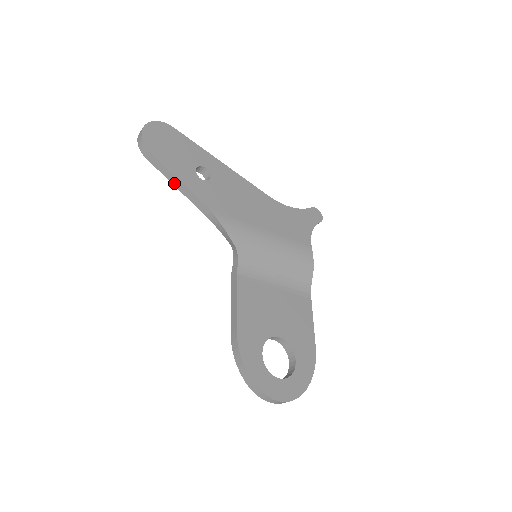
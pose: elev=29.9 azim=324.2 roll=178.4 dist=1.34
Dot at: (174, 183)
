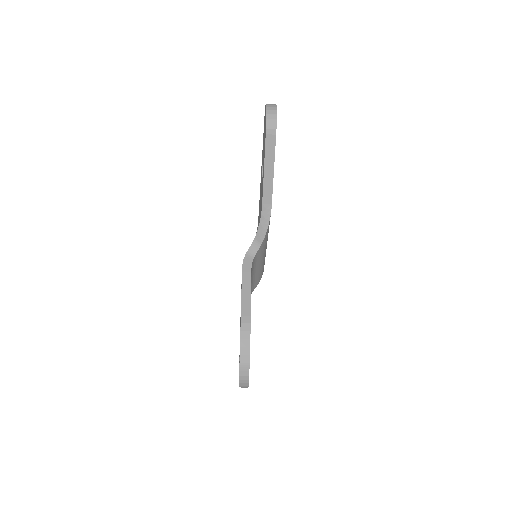
Dot at: (266, 167)
